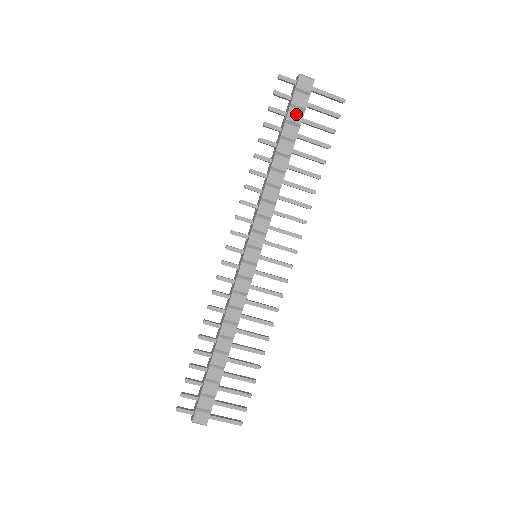
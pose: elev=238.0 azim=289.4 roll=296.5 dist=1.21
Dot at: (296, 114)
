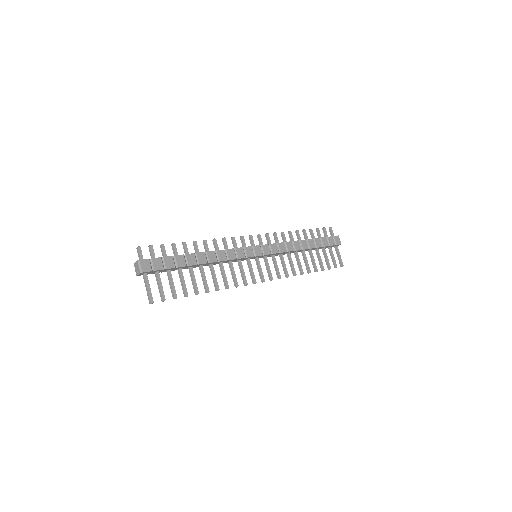
Dot at: (326, 242)
